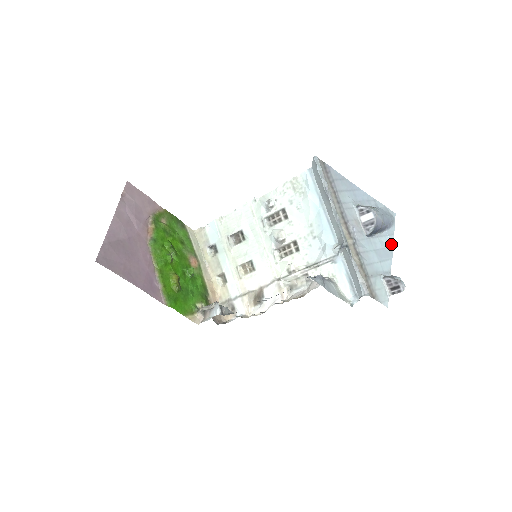
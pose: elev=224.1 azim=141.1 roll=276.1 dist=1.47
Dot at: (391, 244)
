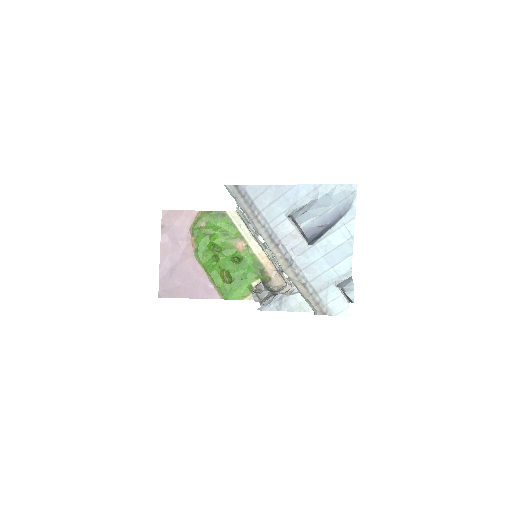
Dot at: (350, 234)
